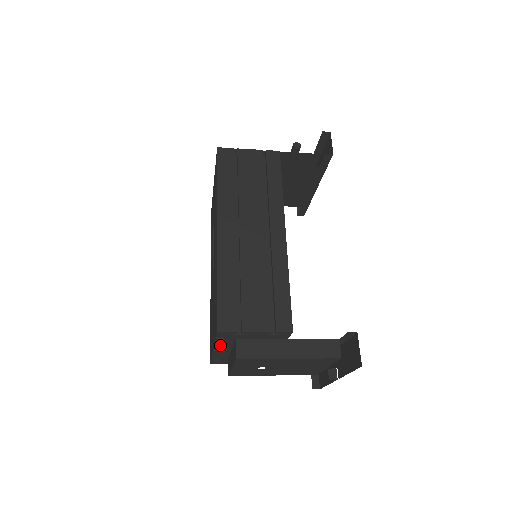
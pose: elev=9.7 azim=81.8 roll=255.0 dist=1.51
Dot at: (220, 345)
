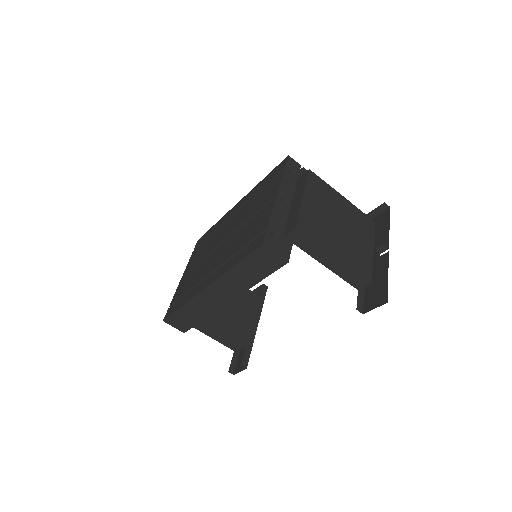
Dot at: (284, 186)
